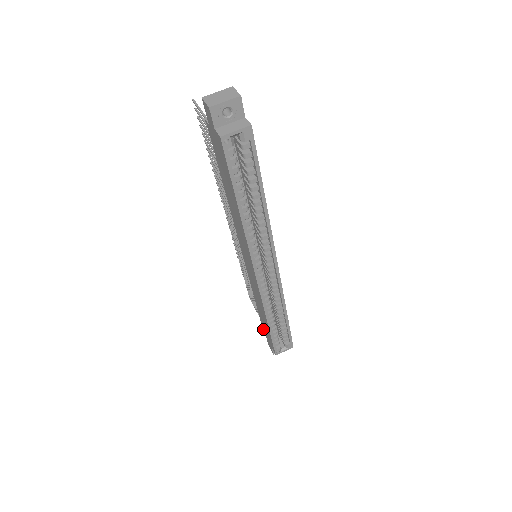
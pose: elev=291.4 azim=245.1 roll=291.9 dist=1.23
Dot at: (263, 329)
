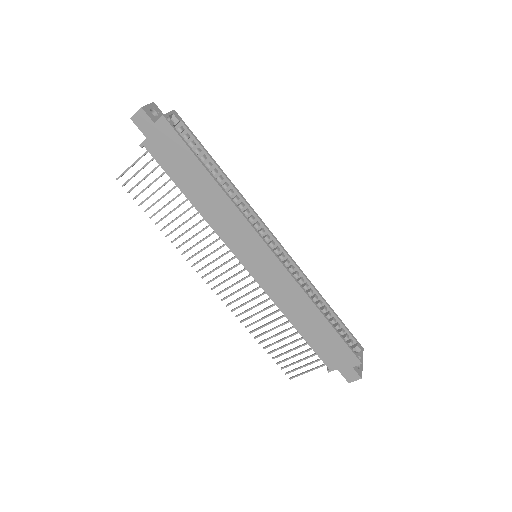
Dot at: (328, 365)
